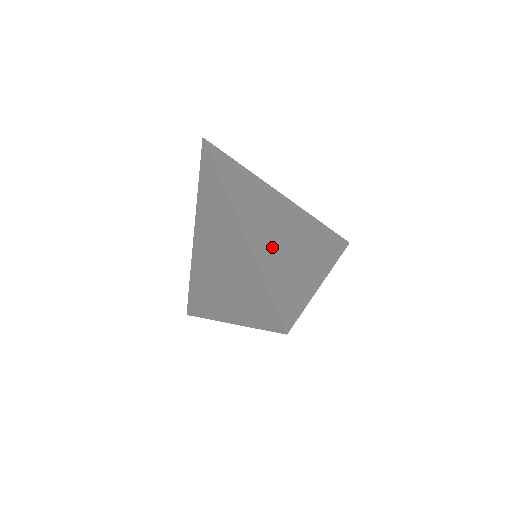
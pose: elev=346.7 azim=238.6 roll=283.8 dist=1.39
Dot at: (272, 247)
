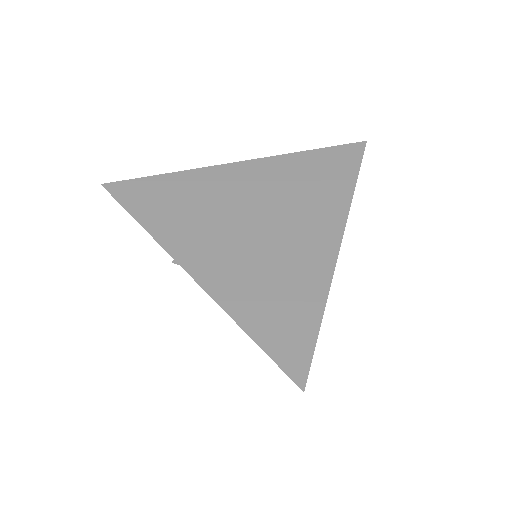
Dot at: occluded
